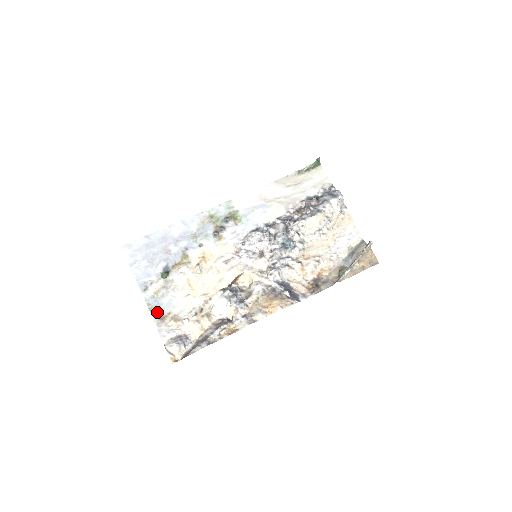
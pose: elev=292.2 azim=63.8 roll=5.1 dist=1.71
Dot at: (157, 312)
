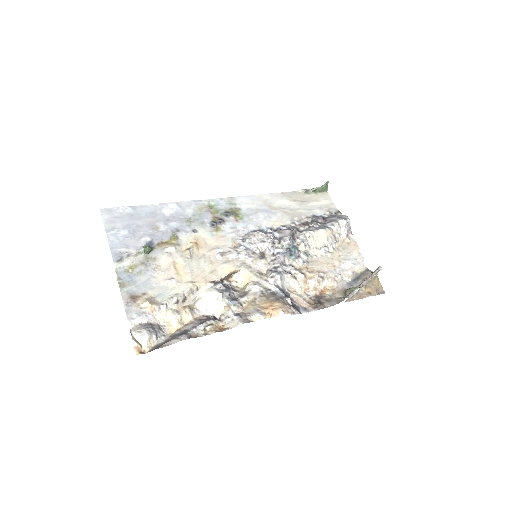
Dot at: (128, 289)
